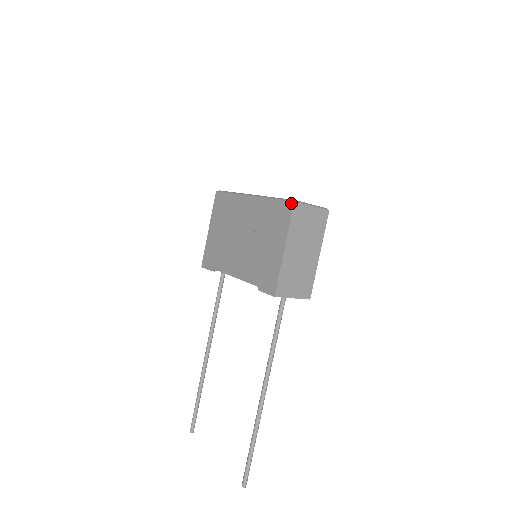
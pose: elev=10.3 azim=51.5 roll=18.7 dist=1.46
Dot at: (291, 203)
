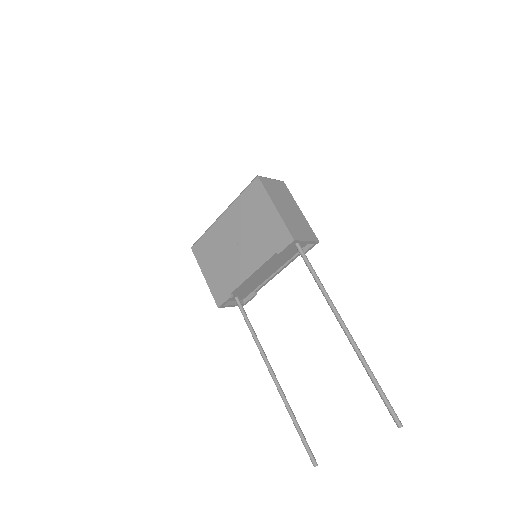
Dot at: (256, 178)
